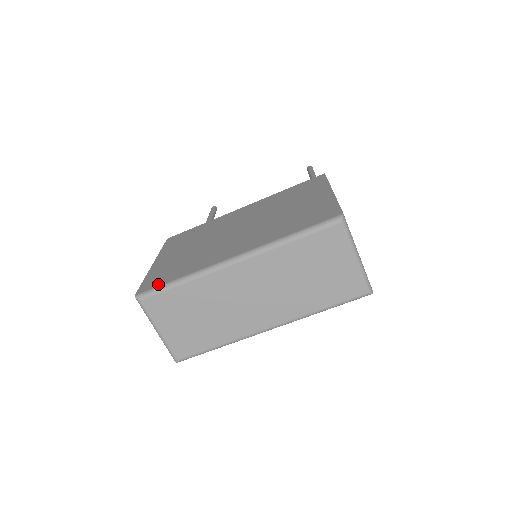
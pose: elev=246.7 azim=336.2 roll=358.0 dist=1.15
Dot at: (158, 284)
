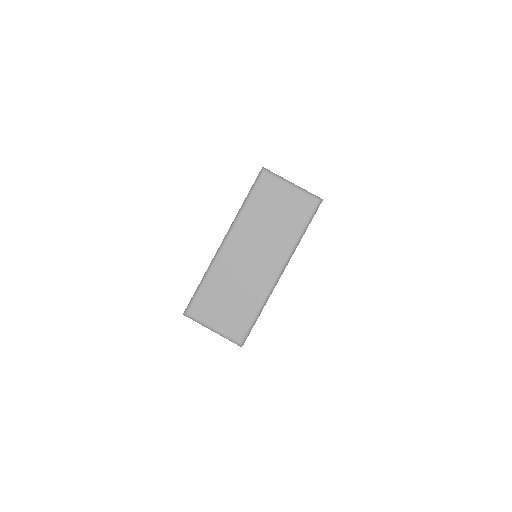
Dot at: (192, 297)
